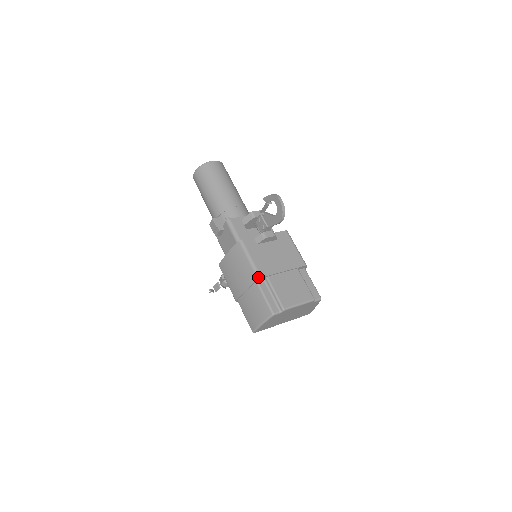
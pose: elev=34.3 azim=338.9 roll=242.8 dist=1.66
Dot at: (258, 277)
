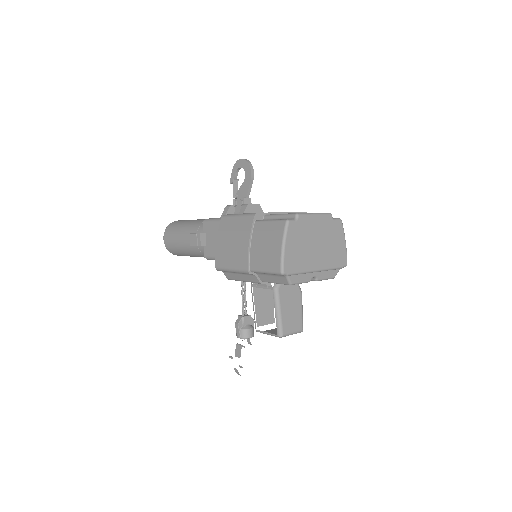
Dot at: (253, 214)
